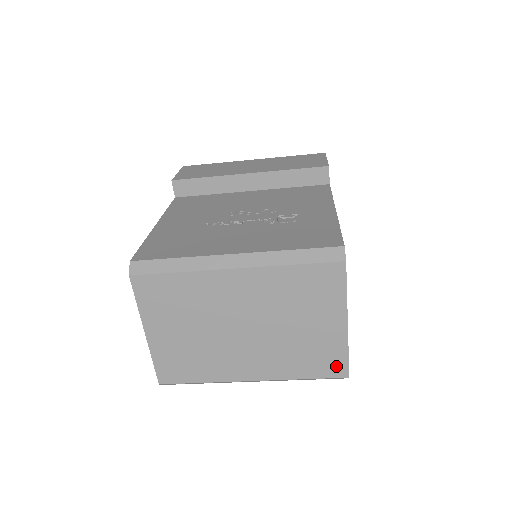
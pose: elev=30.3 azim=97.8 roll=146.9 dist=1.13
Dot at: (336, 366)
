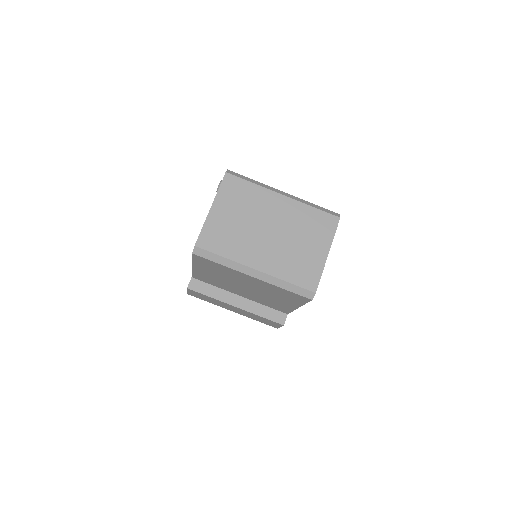
Dot at: (311, 281)
